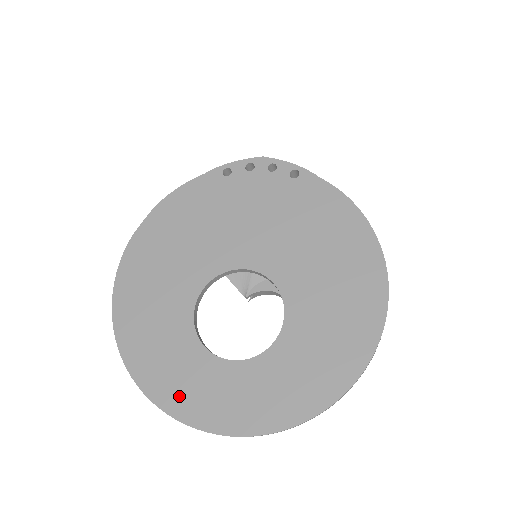
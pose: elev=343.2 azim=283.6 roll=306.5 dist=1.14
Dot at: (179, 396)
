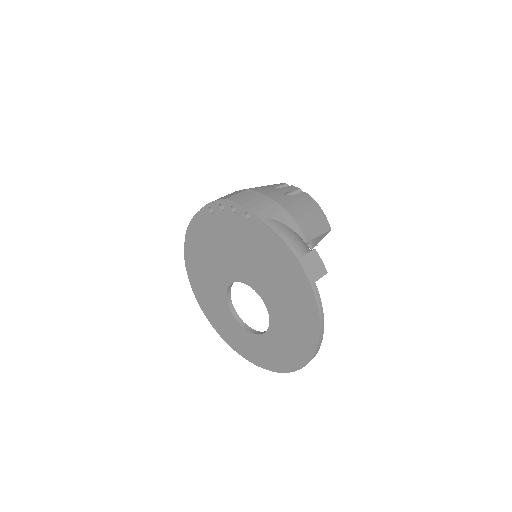
Dot at: (237, 345)
